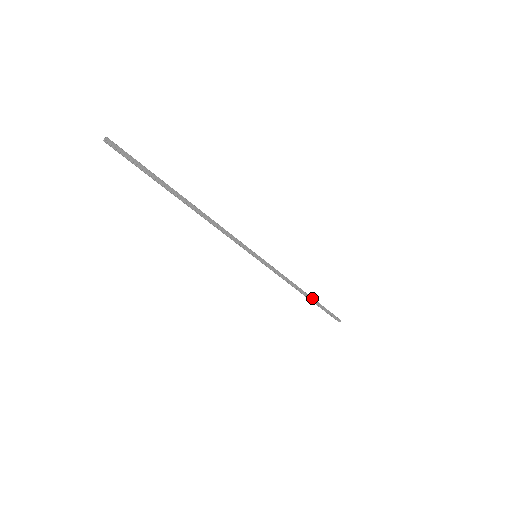
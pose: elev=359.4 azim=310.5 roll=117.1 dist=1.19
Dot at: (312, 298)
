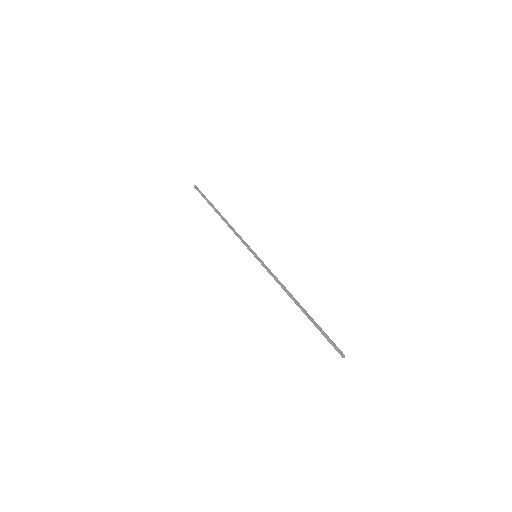
Dot at: (305, 311)
